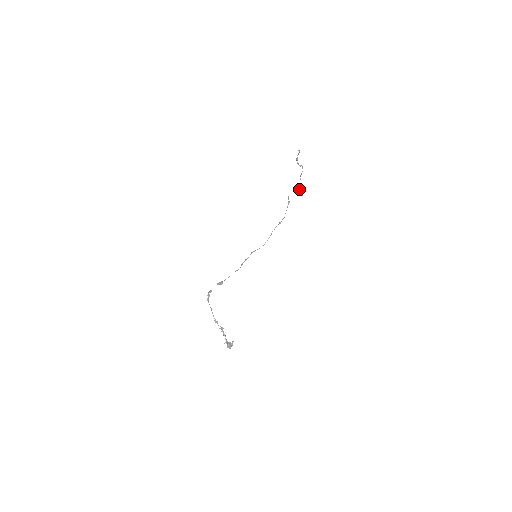
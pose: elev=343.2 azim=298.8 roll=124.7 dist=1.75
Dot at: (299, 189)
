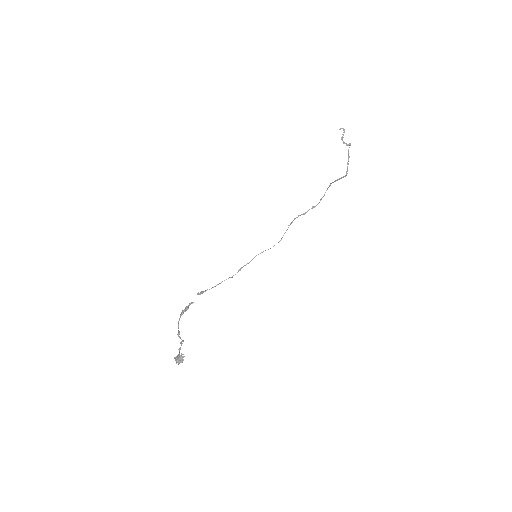
Dot at: (346, 171)
